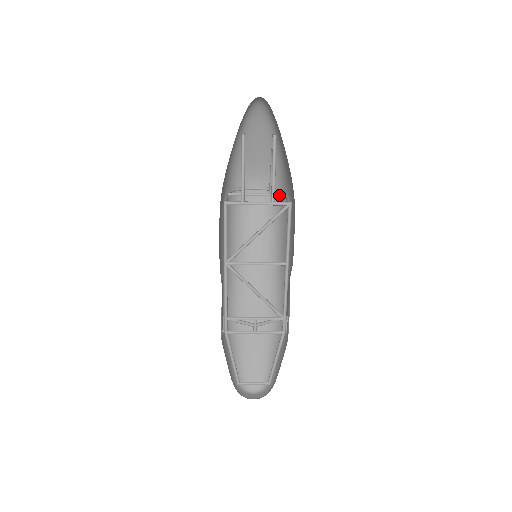
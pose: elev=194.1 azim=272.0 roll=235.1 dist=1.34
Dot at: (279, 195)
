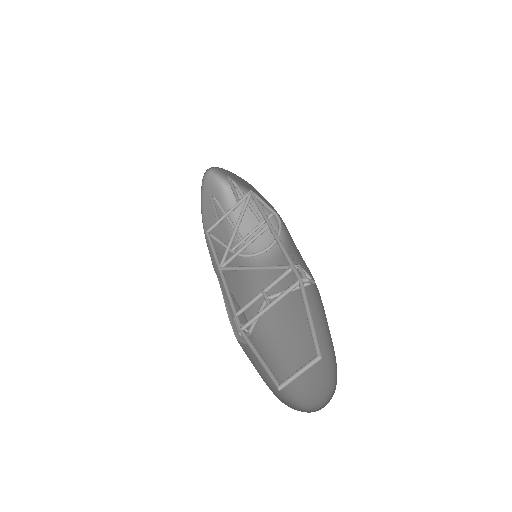
Dot at: (268, 217)
